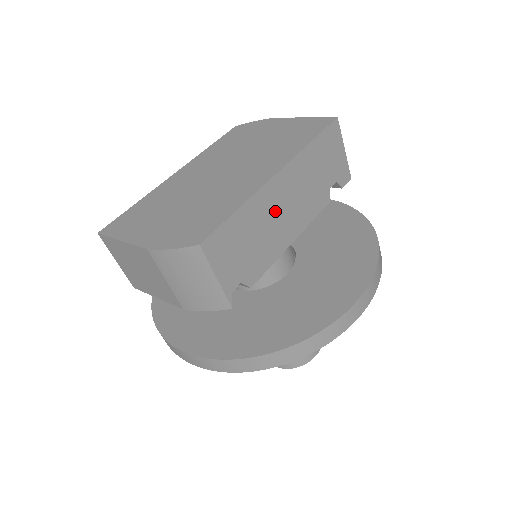
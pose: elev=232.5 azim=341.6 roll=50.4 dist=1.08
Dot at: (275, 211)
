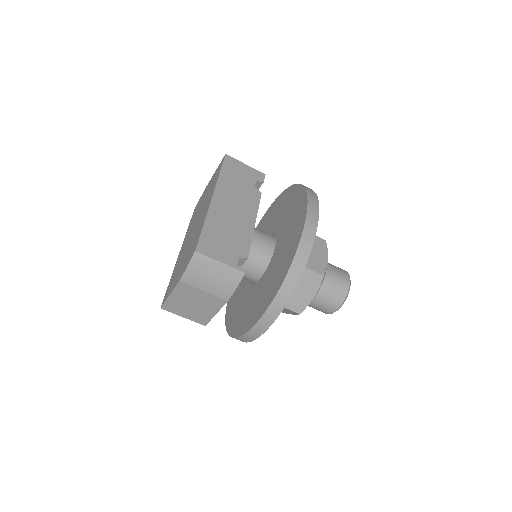
Dot at: (228, 215)
